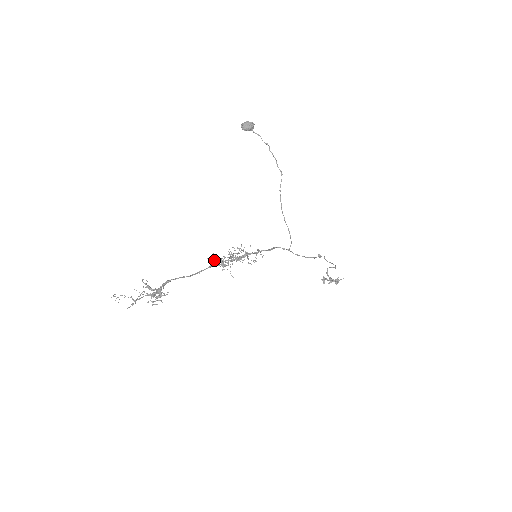
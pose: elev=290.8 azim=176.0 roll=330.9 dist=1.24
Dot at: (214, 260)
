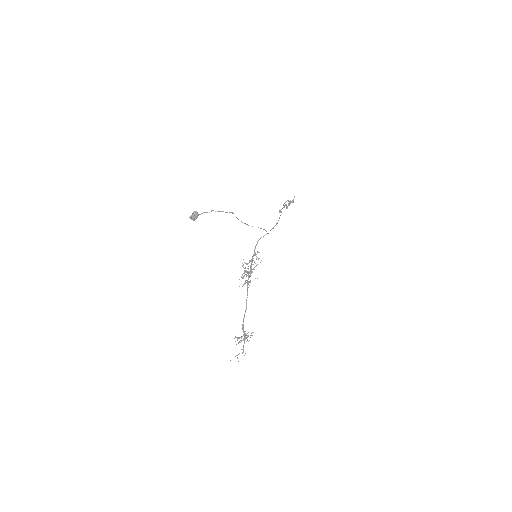
Dot at: (243, 285)
